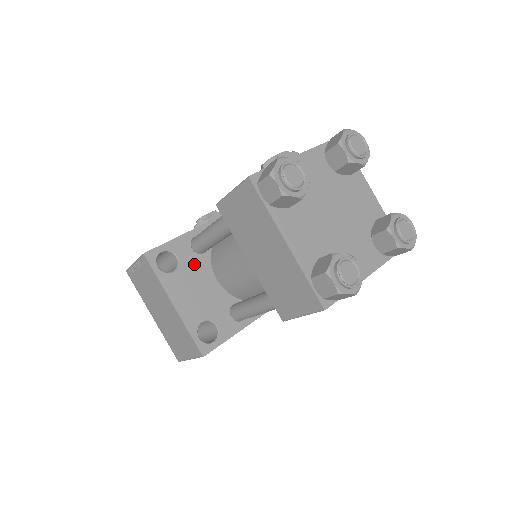
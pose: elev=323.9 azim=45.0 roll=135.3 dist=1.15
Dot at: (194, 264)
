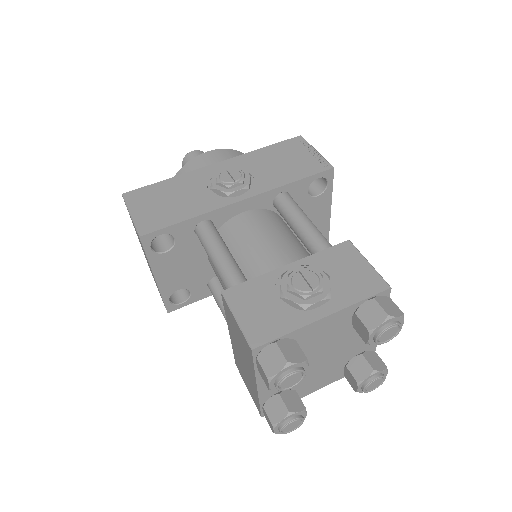
Dot at: (190, 246)
